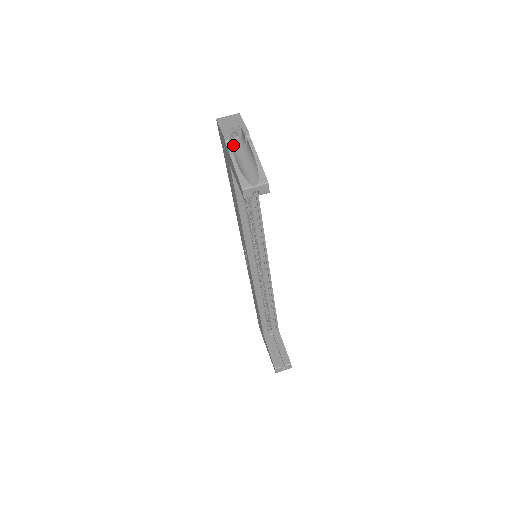
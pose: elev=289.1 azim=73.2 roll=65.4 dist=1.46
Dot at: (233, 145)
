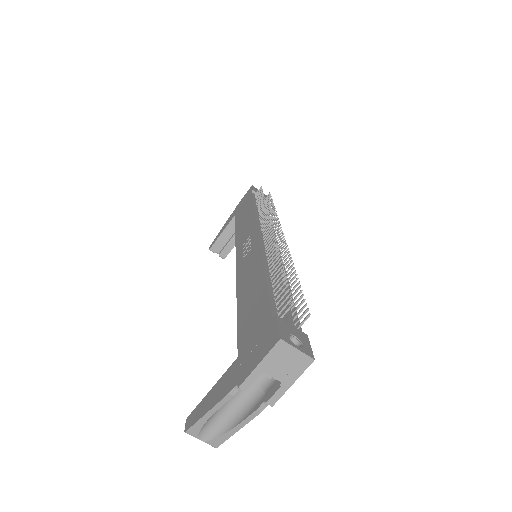
Dot at: occluded
